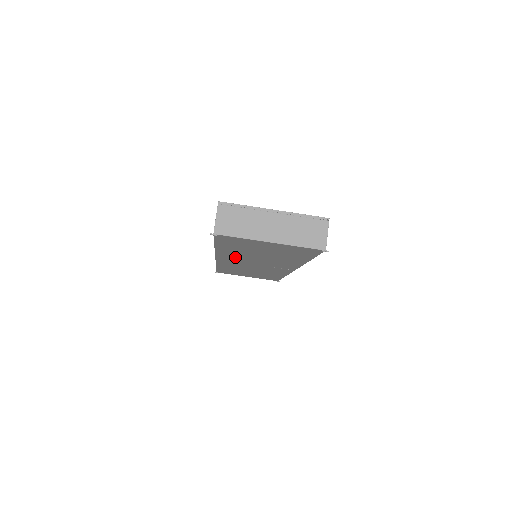
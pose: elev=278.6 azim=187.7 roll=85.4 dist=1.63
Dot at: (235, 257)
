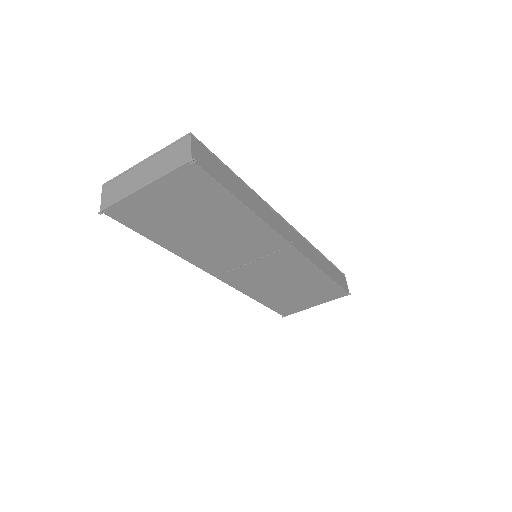
Dot at: (211, 257)
